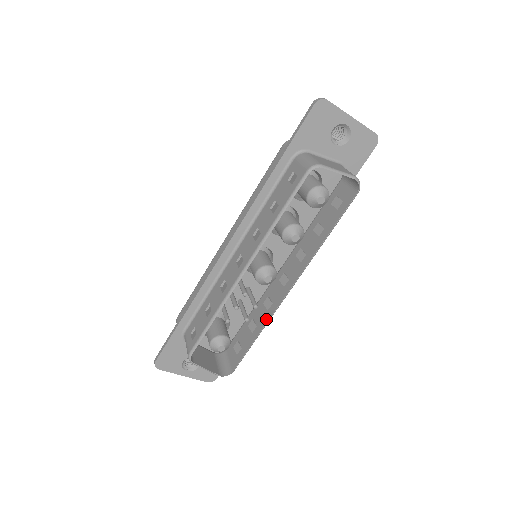
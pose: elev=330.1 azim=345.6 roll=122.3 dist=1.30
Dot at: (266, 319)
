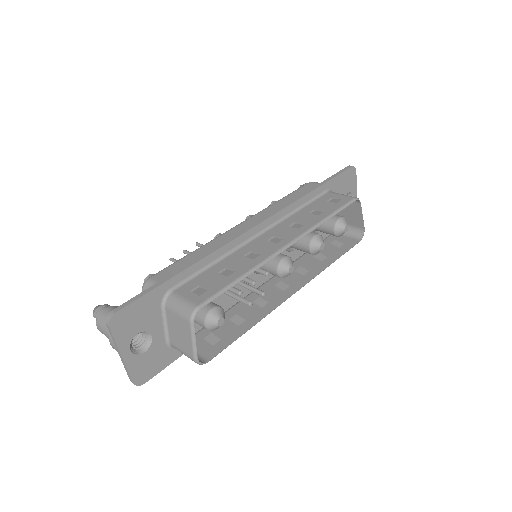
Dot at: (263, 313)
